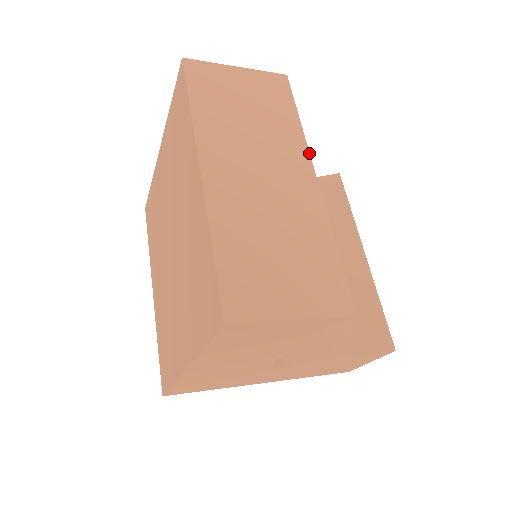
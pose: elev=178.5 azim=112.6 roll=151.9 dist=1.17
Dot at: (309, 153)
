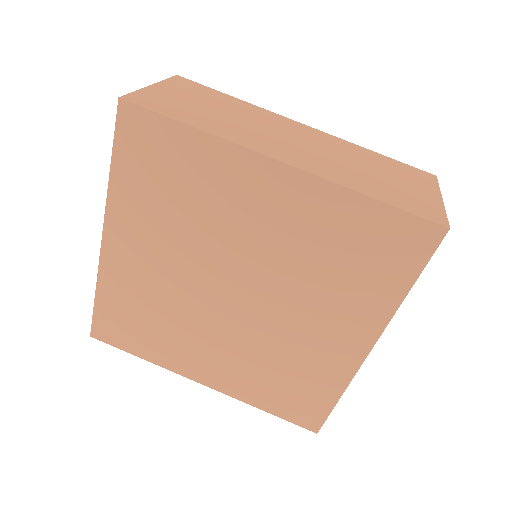
Dot at: (275, 113)
